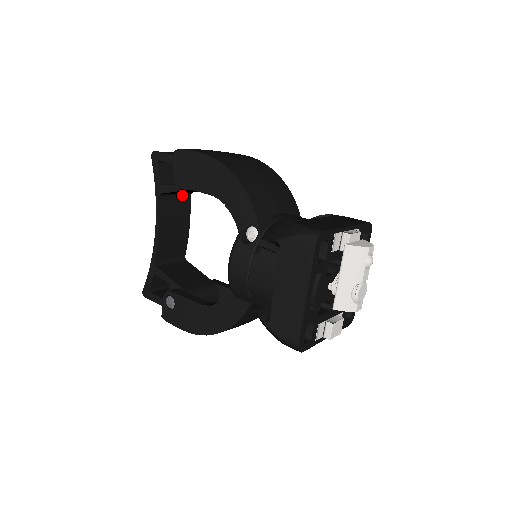
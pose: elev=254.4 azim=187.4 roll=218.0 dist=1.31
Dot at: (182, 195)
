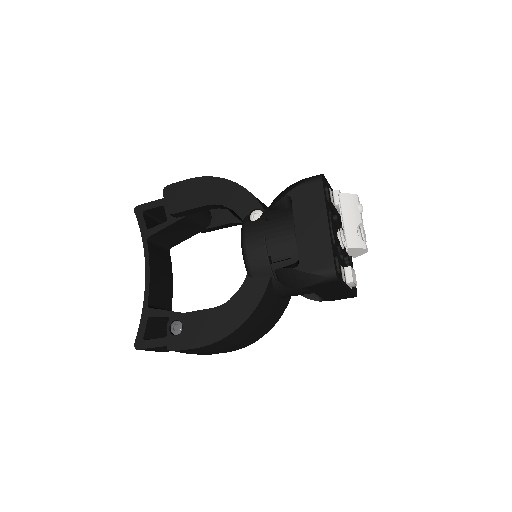
Dot at: (163, 248)
